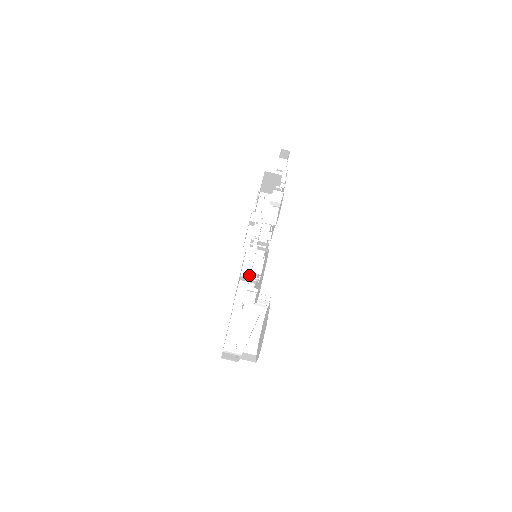
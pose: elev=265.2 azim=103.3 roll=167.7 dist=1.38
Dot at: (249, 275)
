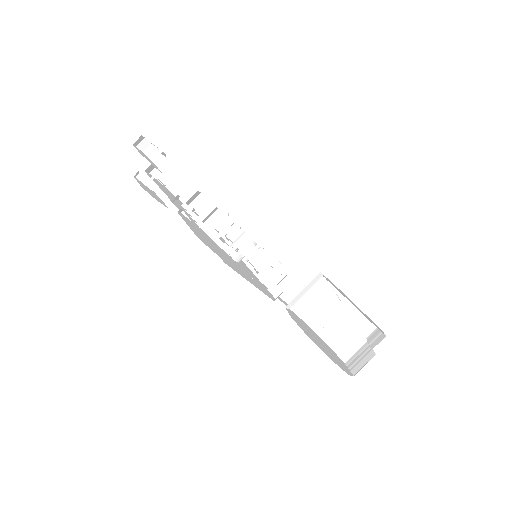
Dot at: (267, 273)
